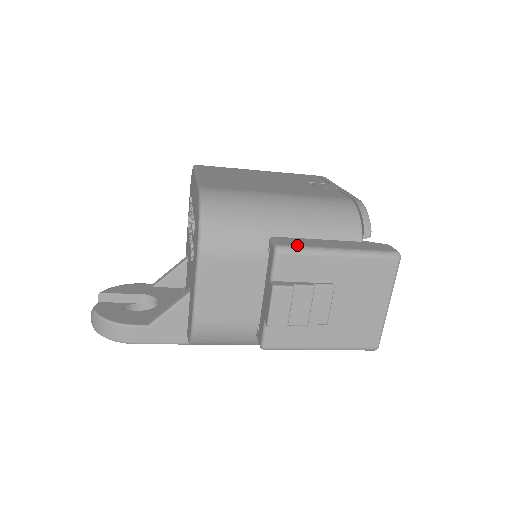
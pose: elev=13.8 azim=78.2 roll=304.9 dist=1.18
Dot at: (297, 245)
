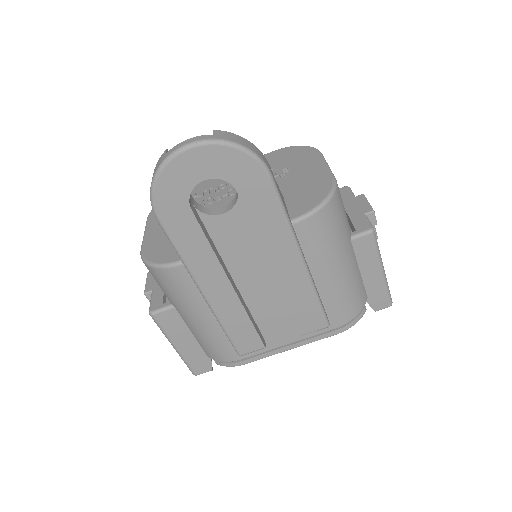
Dot at: occluded
